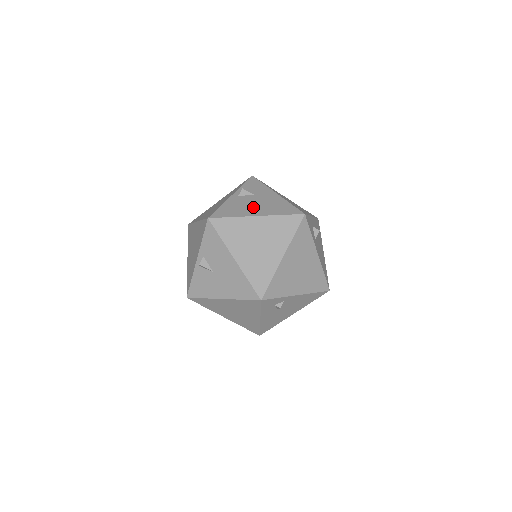
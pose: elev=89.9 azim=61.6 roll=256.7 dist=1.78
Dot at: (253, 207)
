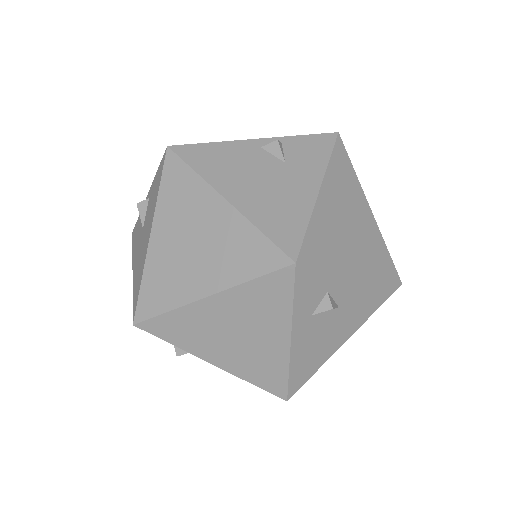
Dot at: (247, 181)
